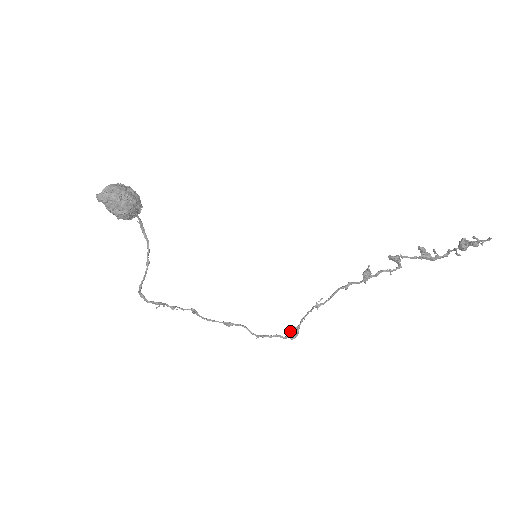
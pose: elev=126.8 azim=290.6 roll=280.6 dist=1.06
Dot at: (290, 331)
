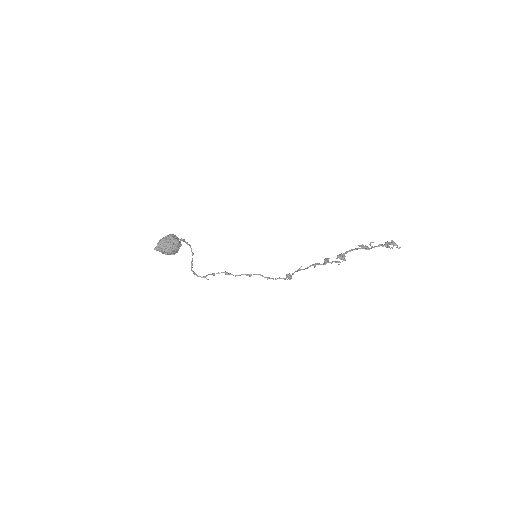
Dot at: (287, 276)
